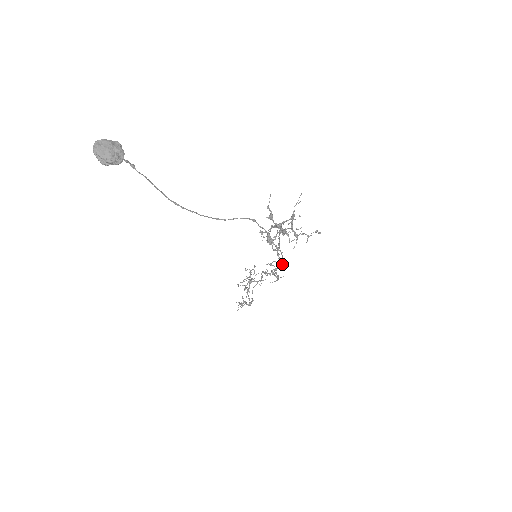
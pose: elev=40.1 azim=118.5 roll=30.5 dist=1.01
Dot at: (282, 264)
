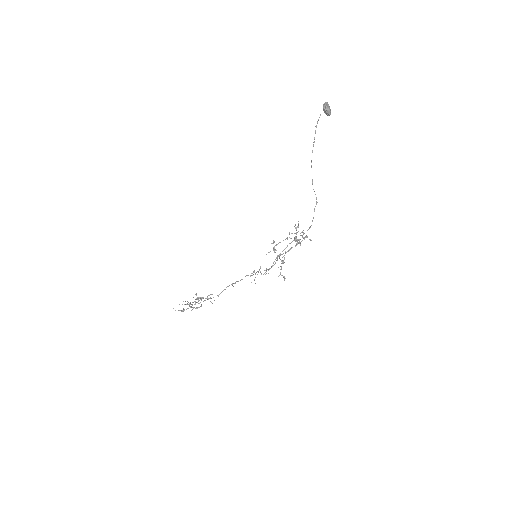
Dot at: occluded
